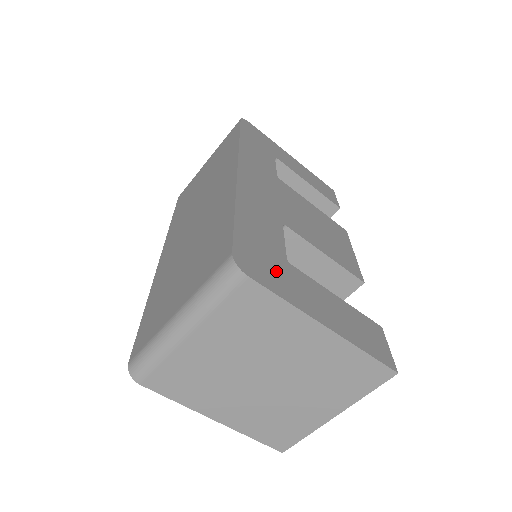
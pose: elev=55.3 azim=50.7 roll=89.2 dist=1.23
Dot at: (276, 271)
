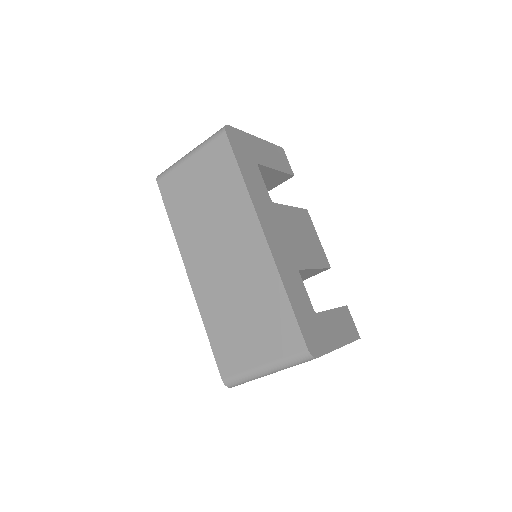
Dot at: (318, 332)
